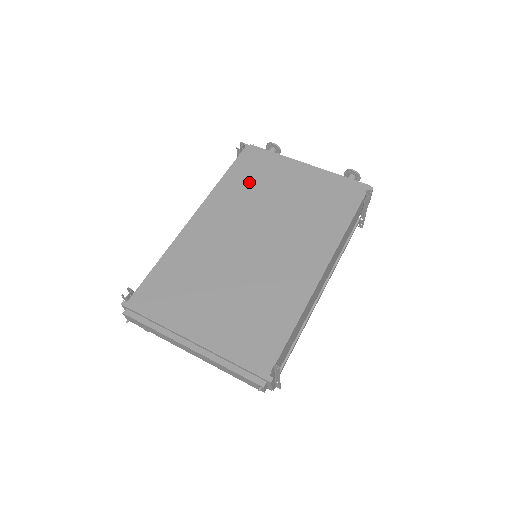
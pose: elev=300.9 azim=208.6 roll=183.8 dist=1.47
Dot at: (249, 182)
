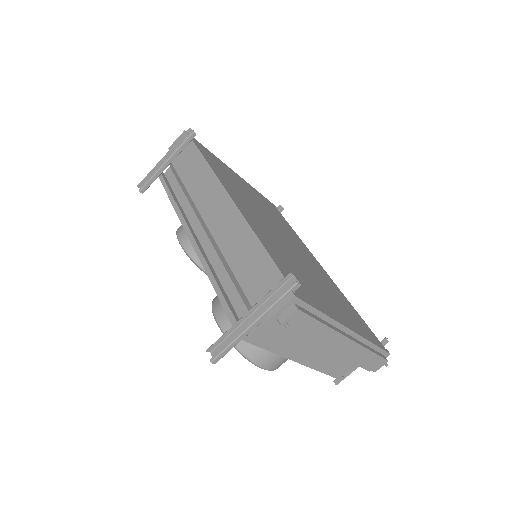
Dot at: (226, 175)
